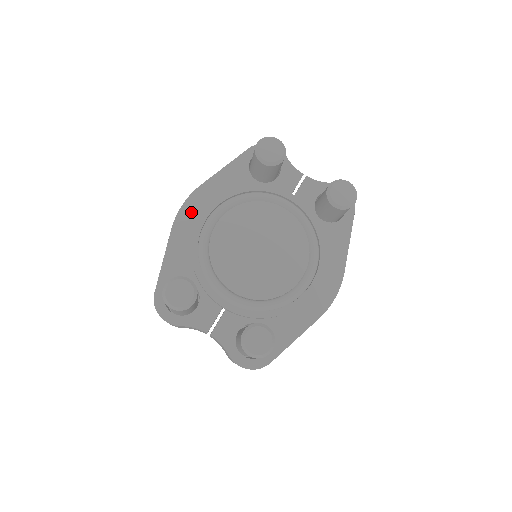
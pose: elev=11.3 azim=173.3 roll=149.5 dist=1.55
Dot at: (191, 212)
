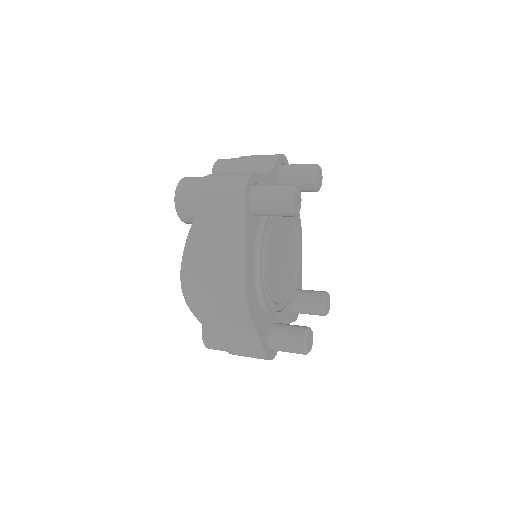
Dot at: (251, 293)
